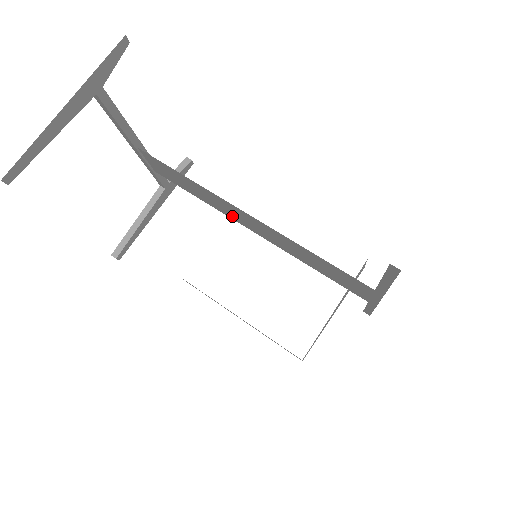
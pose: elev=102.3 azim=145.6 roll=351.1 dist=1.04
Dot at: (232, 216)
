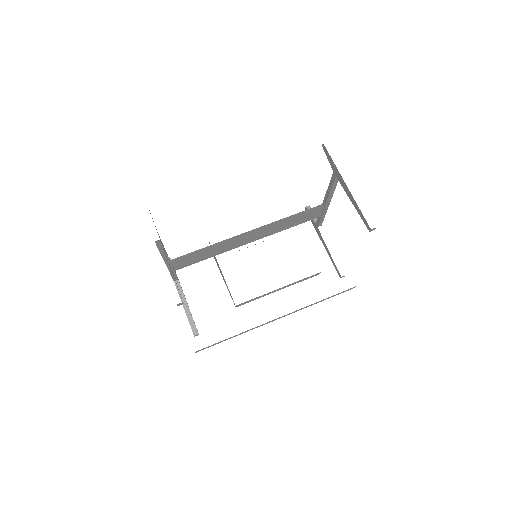
Dot at: (236, 246)
